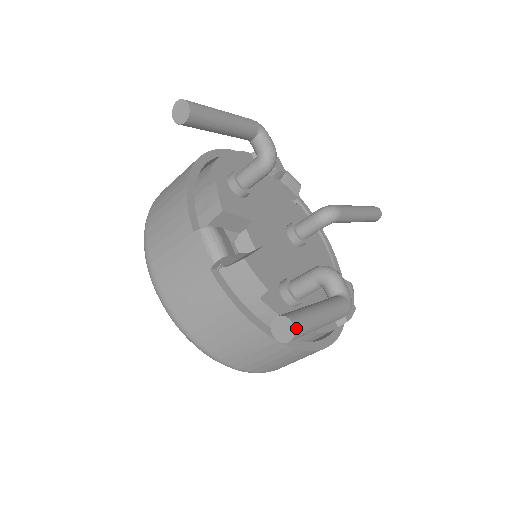
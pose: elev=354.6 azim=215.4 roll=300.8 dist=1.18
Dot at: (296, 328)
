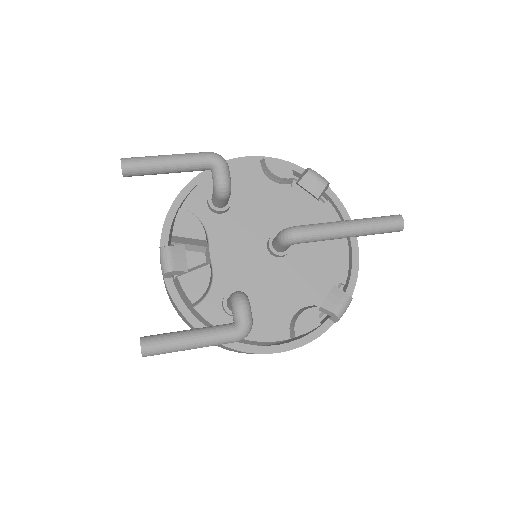
Dot at: (144, 350)
